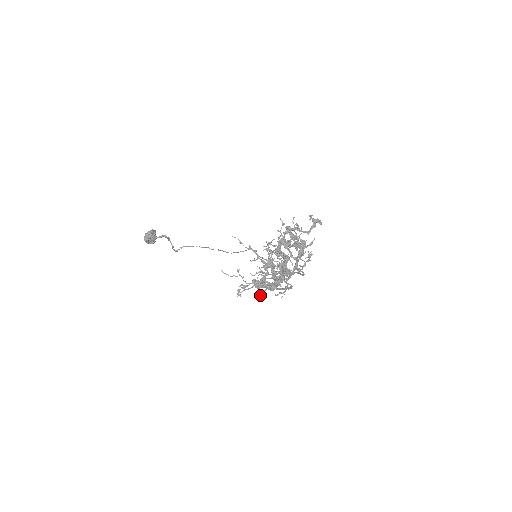
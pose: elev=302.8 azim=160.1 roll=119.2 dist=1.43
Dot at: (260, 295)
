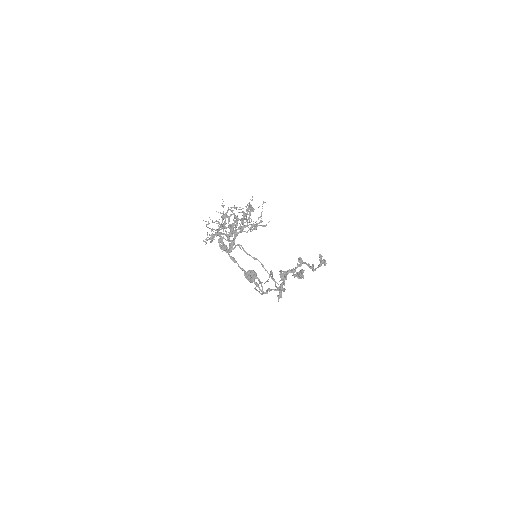
Dot at: (211, 241)
